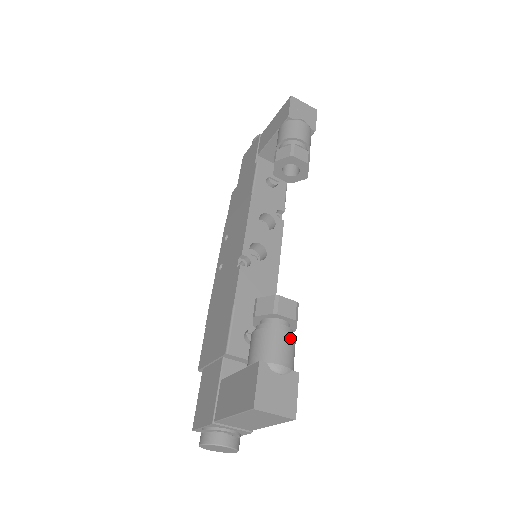
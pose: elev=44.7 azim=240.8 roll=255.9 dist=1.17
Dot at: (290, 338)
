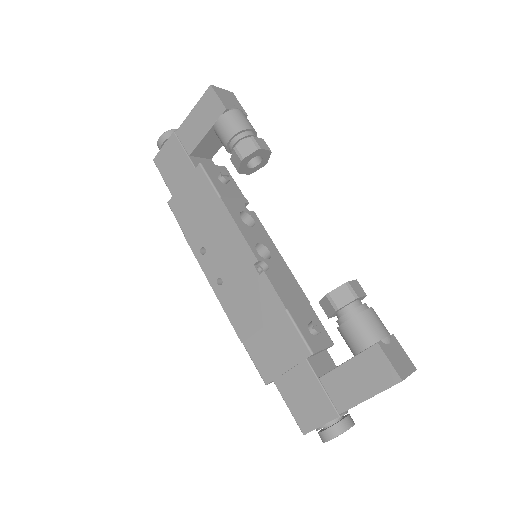
Dot at: occluded
